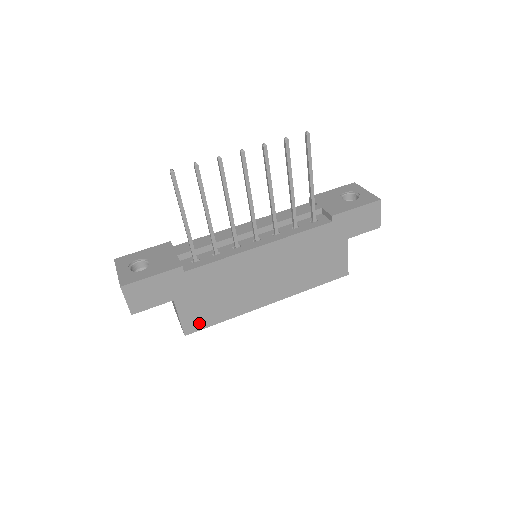
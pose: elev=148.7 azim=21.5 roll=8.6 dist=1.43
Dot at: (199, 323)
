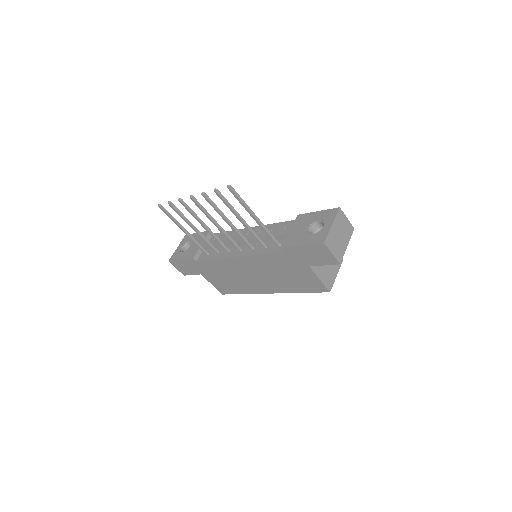
Dot at: (226, 290)
